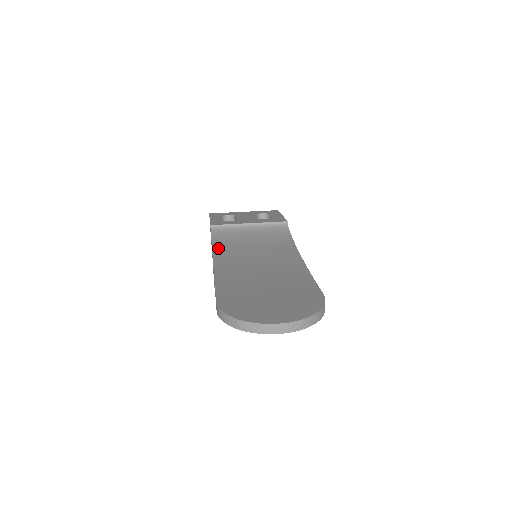
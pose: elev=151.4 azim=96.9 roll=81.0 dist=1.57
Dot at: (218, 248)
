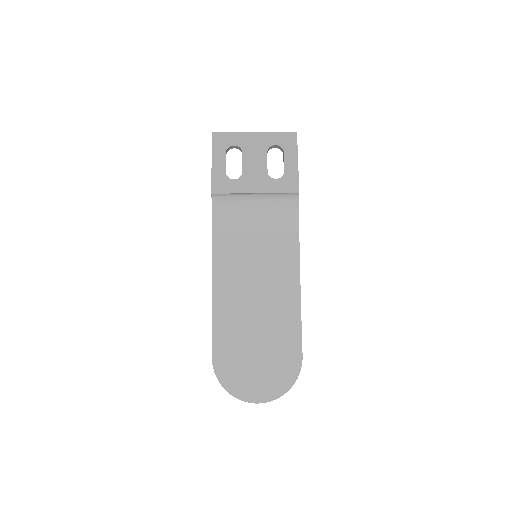
Dot at: (218, 239)
